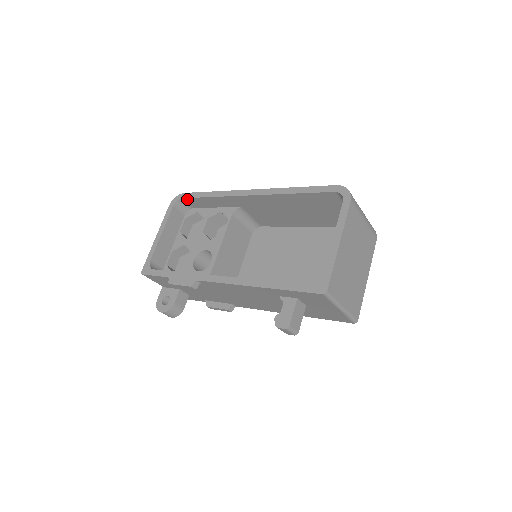
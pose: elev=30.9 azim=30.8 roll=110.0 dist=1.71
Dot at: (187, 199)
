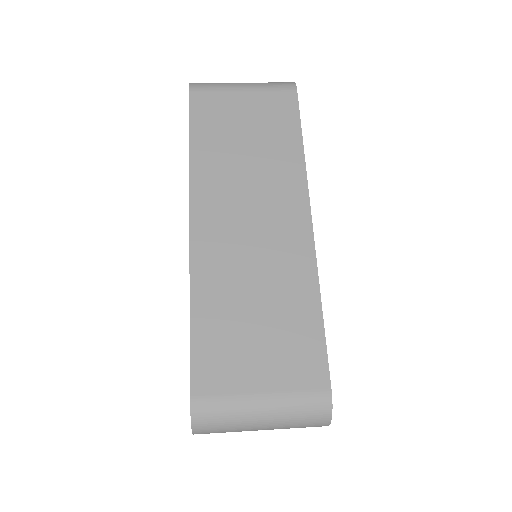
Dot at: occluded
